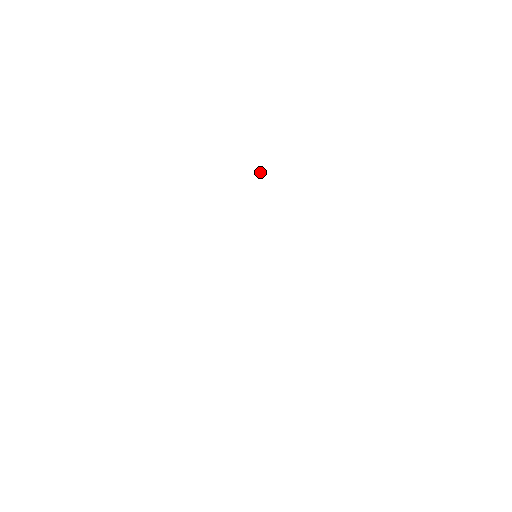
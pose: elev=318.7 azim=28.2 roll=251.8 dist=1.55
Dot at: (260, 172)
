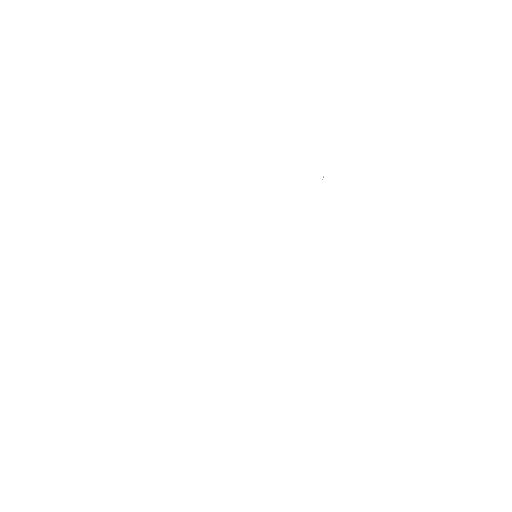
Dot at: occluded
